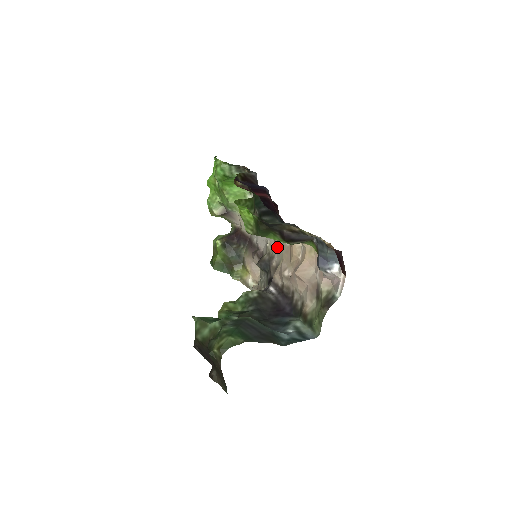
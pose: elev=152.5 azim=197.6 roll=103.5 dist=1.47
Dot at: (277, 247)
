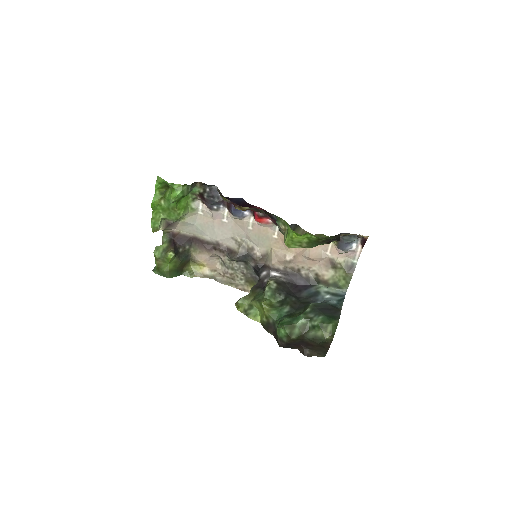
Dot at: (256, 240)
